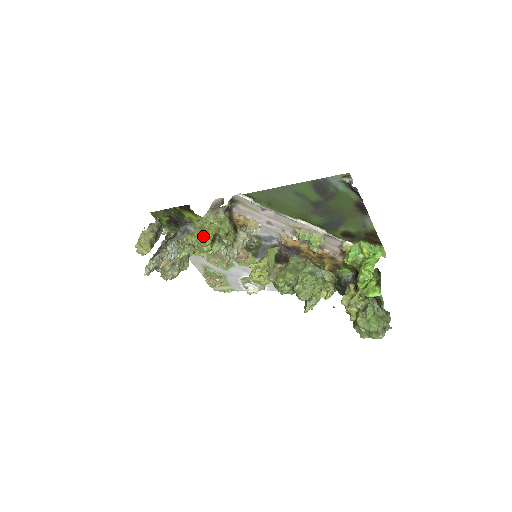
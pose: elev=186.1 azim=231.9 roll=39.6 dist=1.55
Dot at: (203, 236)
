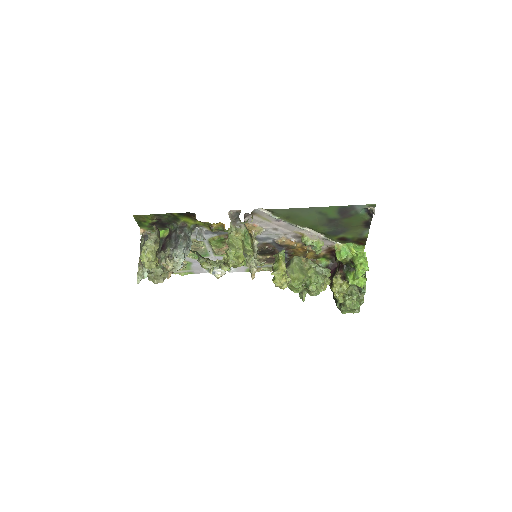
Dot at: (236, 254)
